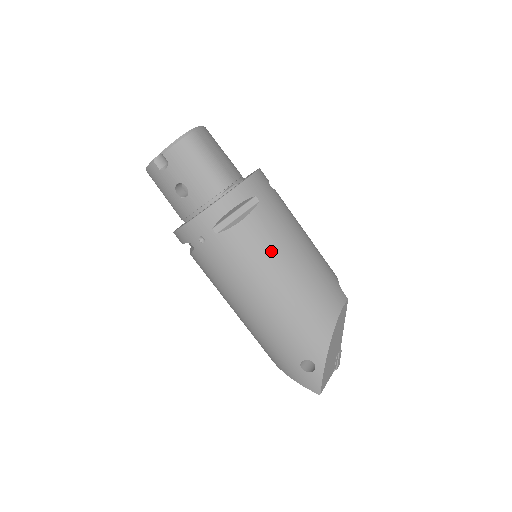
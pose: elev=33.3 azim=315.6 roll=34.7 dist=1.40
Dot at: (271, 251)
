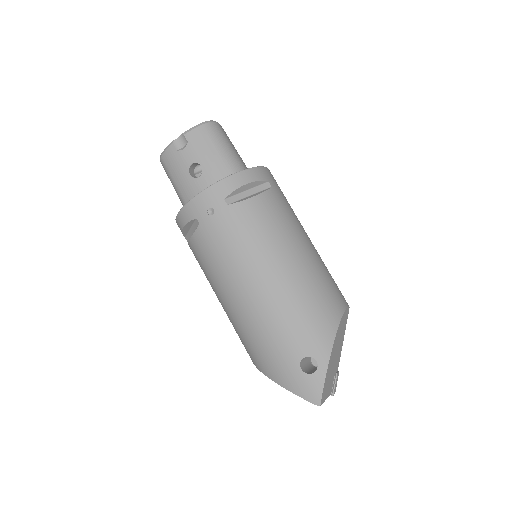
Dot at: (280, 231)
